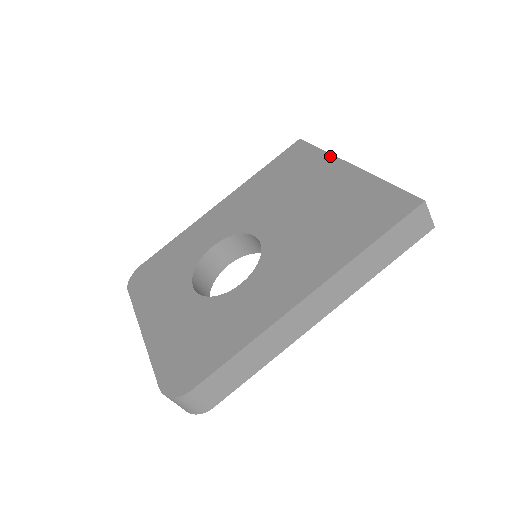
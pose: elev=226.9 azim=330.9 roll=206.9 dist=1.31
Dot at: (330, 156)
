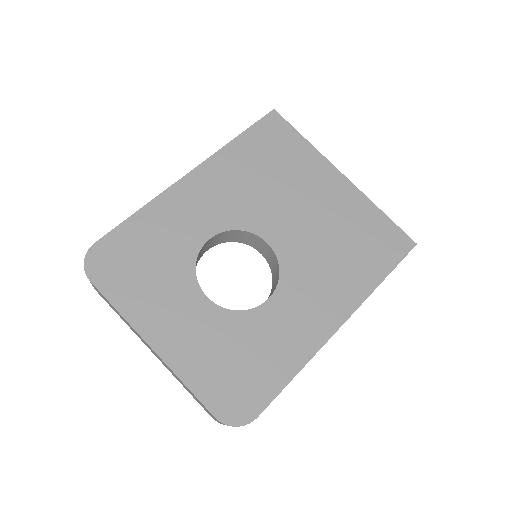
Dot at: (319, 154)
